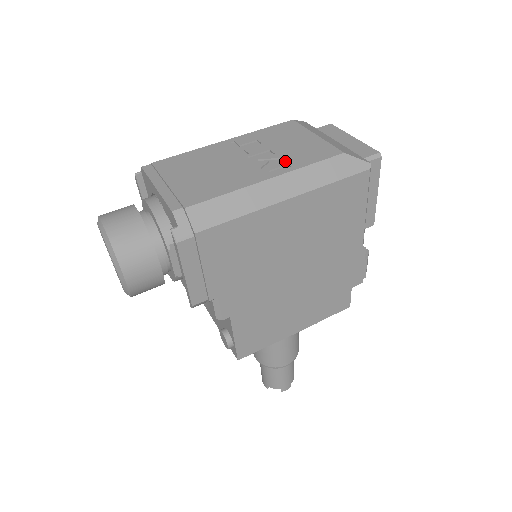
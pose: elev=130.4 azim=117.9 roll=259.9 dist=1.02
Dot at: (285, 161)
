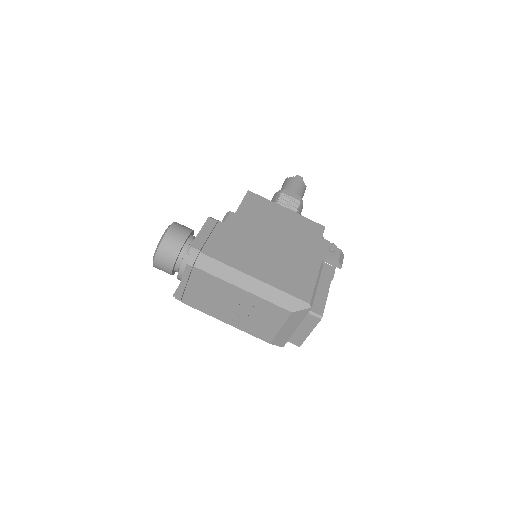
Dot at: (244, 324)
